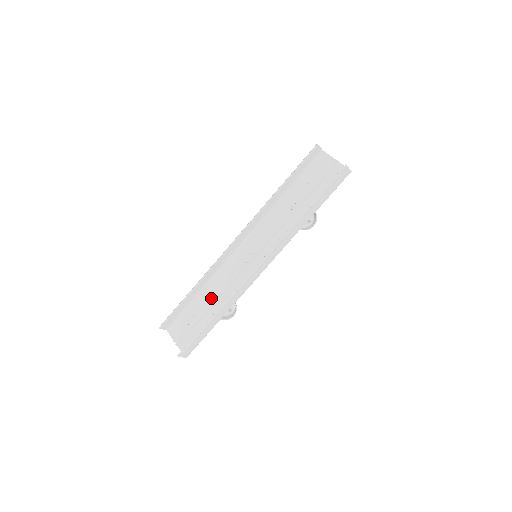
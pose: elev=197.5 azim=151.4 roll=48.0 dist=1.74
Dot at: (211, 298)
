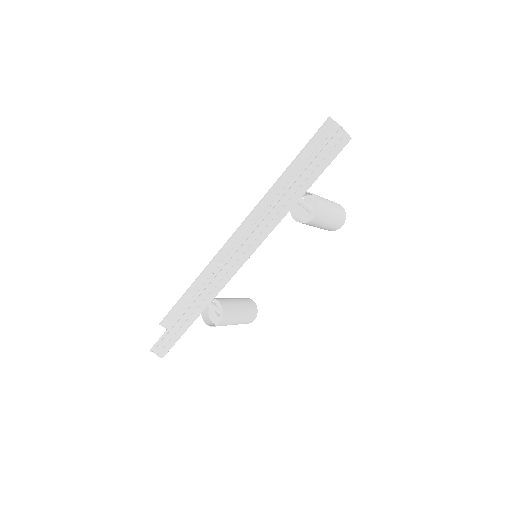
Dot at: occluded
